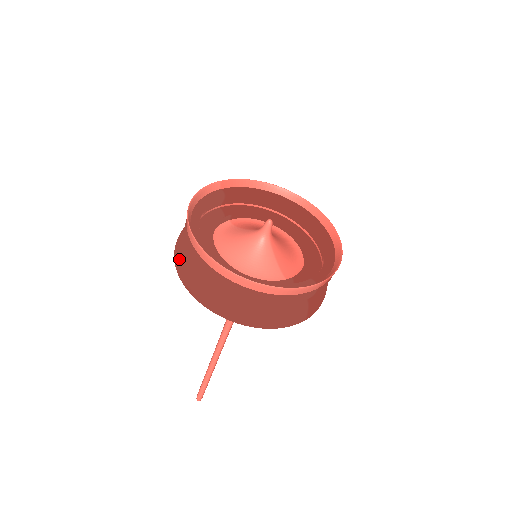
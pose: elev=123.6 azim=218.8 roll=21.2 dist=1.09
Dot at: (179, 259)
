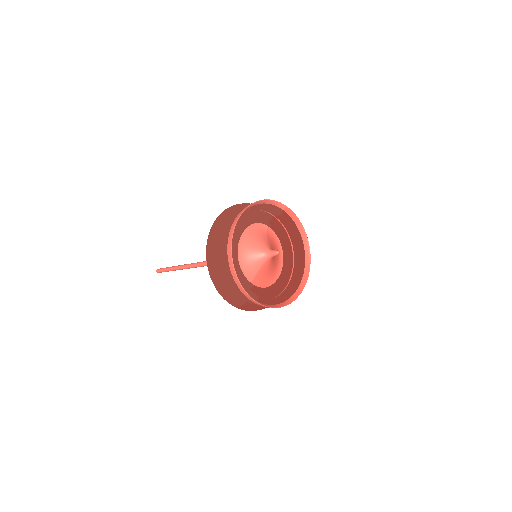
Dot at: (224, 215)
